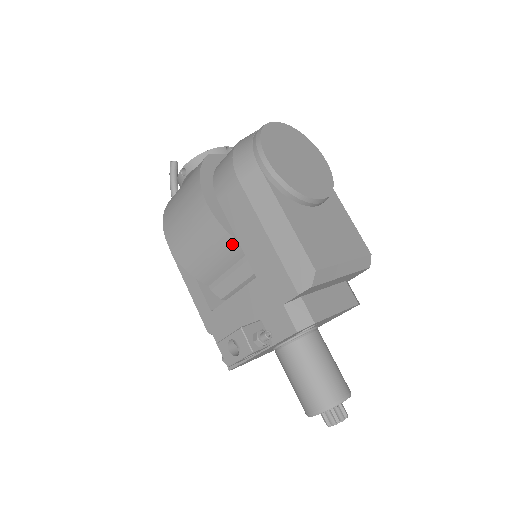
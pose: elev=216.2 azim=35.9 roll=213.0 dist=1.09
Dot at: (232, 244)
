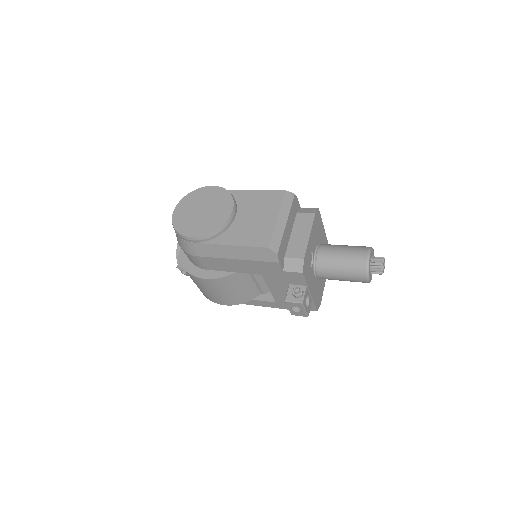
Dot at: (236, 276)
